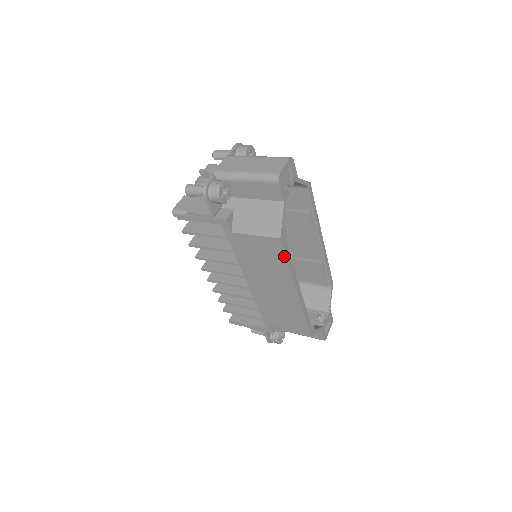
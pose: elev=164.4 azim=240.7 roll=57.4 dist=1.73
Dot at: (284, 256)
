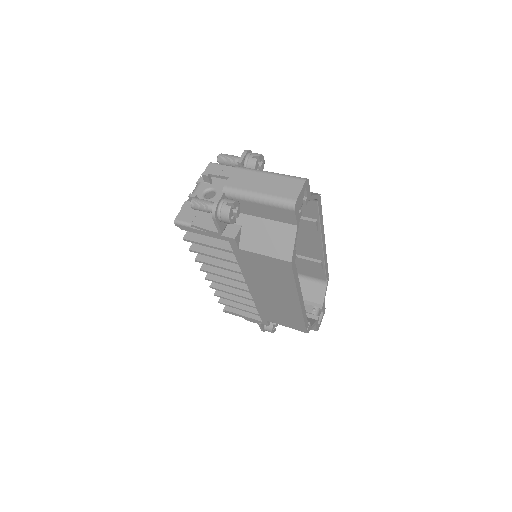
Dot at: (292, 275)
